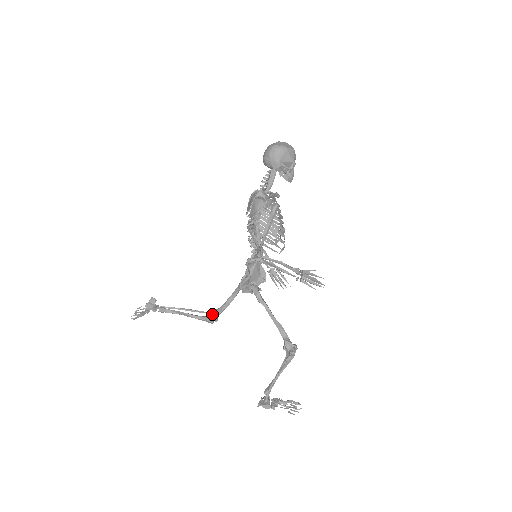
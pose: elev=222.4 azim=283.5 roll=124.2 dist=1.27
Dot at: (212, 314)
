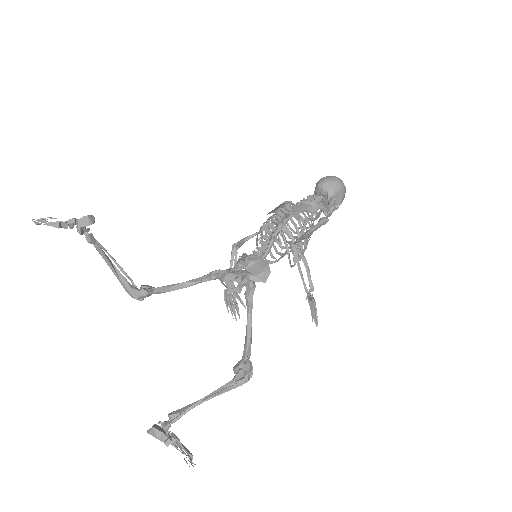
Dot at: occluded
